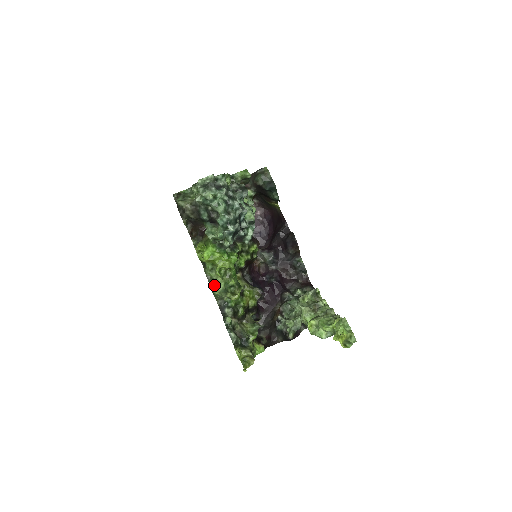
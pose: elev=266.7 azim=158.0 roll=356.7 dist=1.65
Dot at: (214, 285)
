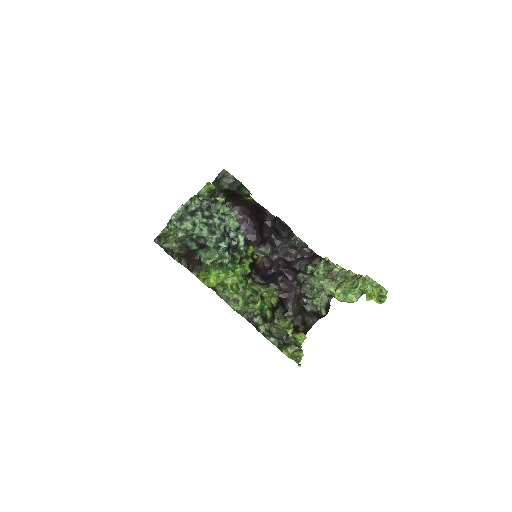
Dot at: (233, 304)
